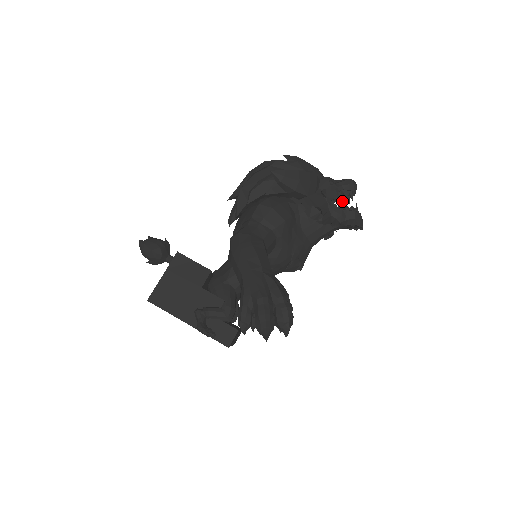
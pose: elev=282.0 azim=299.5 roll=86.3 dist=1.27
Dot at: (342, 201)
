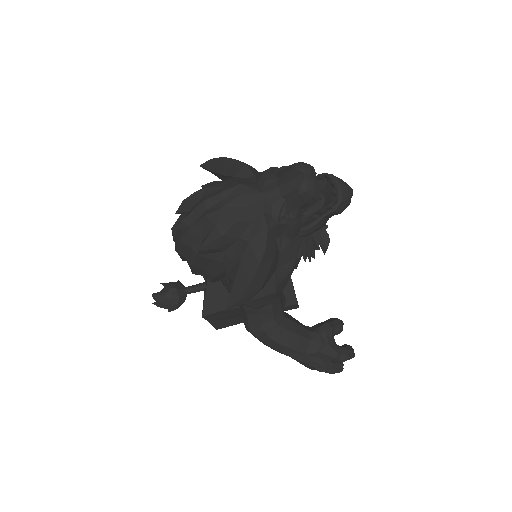
Dot at: occluded
